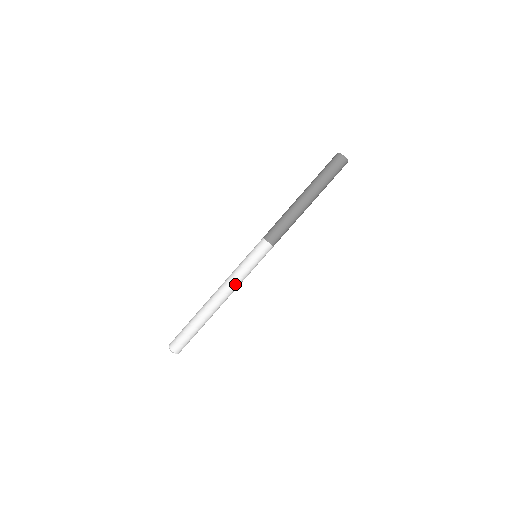
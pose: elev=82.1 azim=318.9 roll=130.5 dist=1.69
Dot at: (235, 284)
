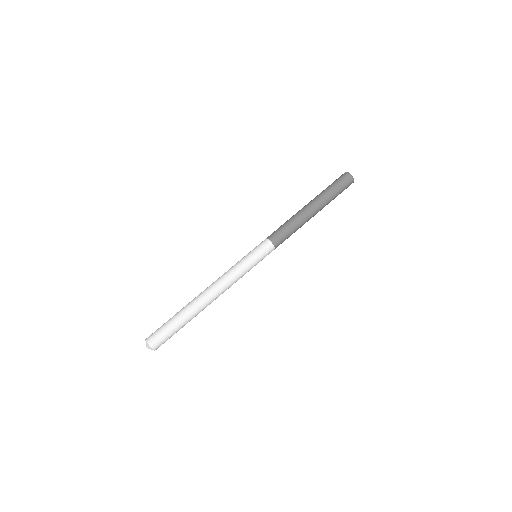
Dot at: (232, 282)
